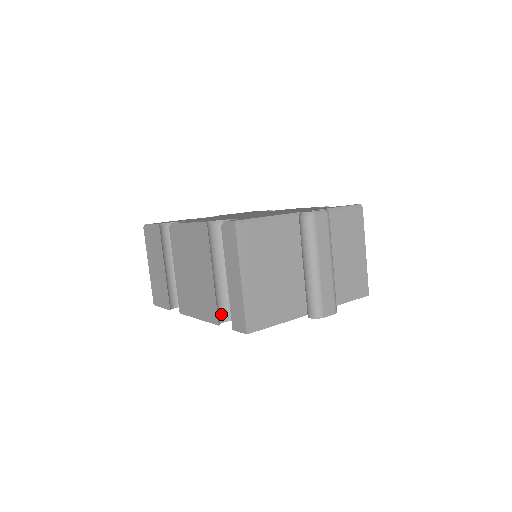
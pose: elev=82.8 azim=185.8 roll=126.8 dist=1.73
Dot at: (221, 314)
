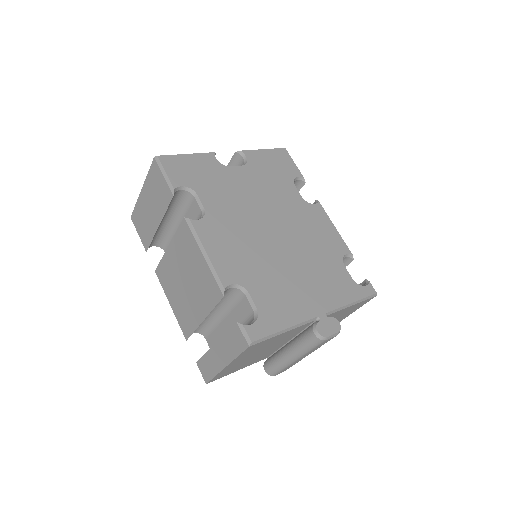
Dot at: occluded
